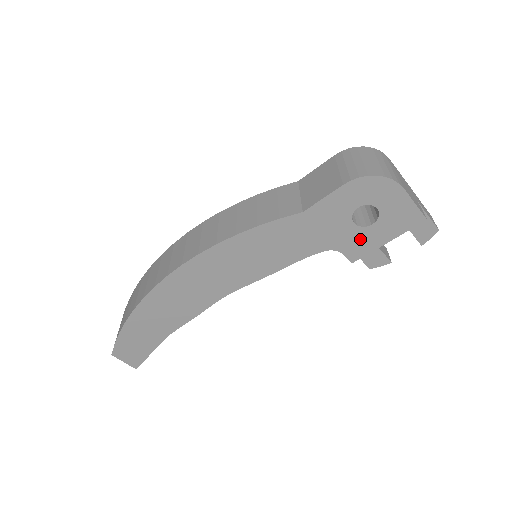
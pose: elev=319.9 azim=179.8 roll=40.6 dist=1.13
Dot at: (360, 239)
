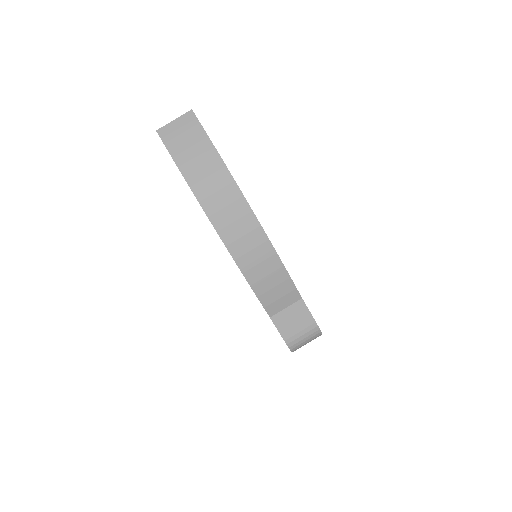
Dot at: occluded
